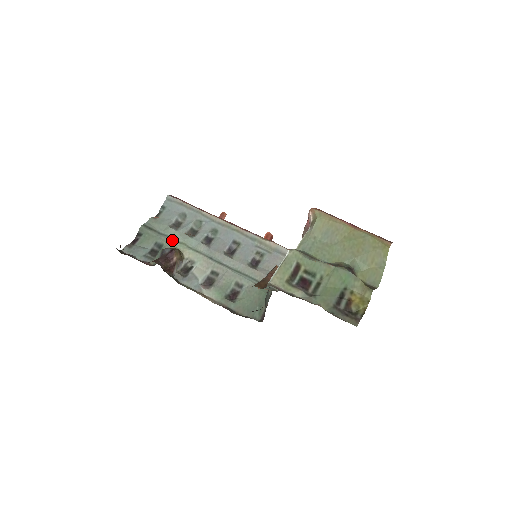
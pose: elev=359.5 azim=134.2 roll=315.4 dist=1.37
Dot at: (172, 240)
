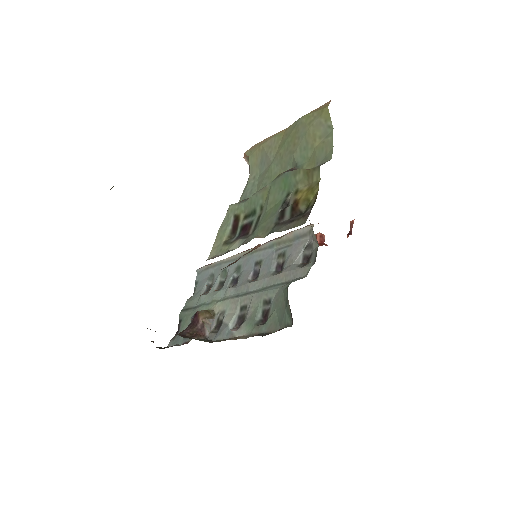
Dot at: (204, 306)
